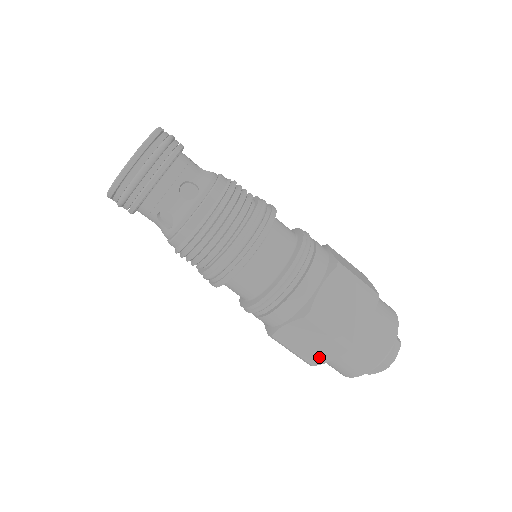
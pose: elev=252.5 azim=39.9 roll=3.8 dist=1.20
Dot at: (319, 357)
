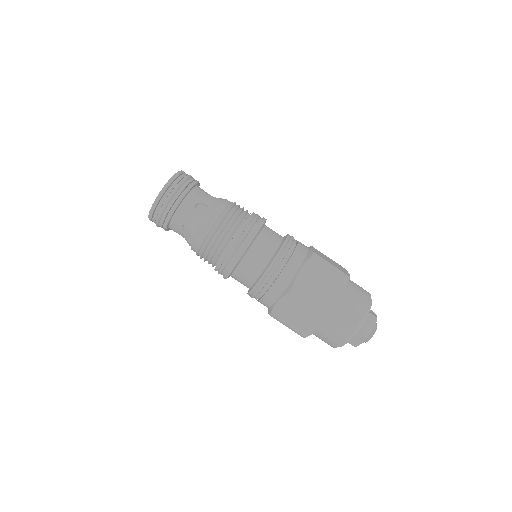
Dot at: occluded
